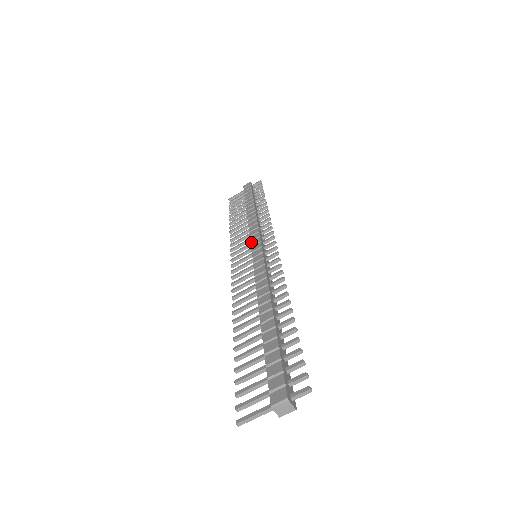
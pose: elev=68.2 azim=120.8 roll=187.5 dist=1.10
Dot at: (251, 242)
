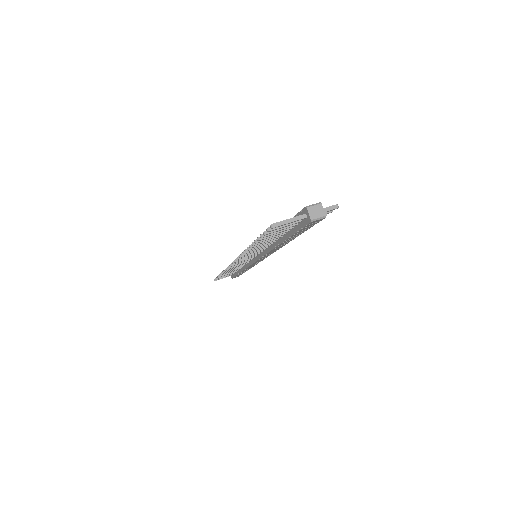
Dot at: occluded
